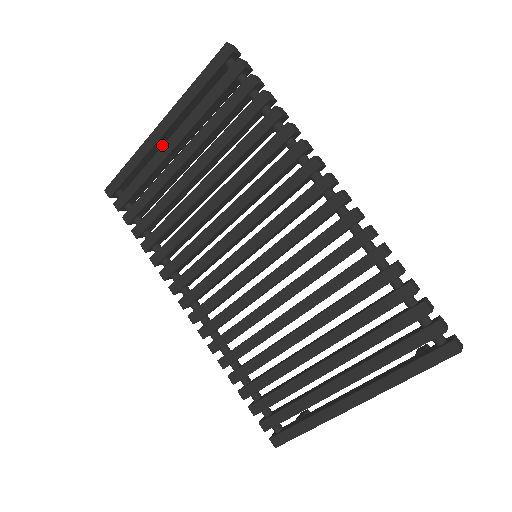
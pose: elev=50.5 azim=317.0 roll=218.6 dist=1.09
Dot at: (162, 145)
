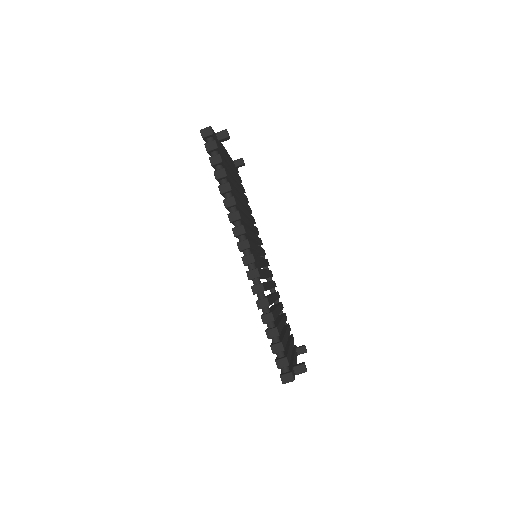
Dot at: (229, 160)
